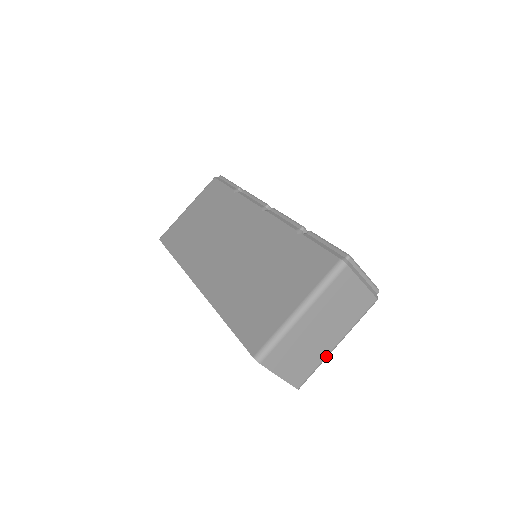
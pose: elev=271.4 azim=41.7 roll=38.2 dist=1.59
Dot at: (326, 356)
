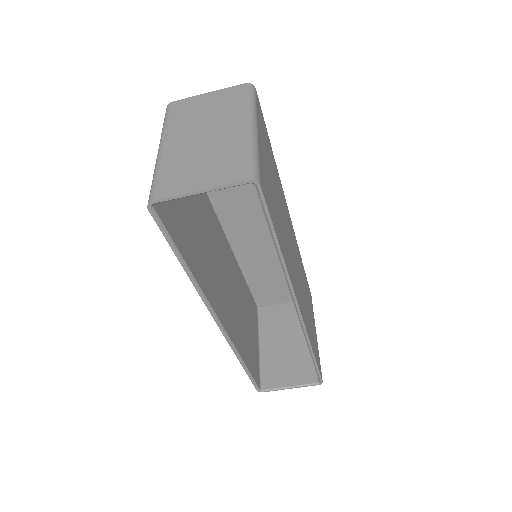
Dot at: (247, 140)
